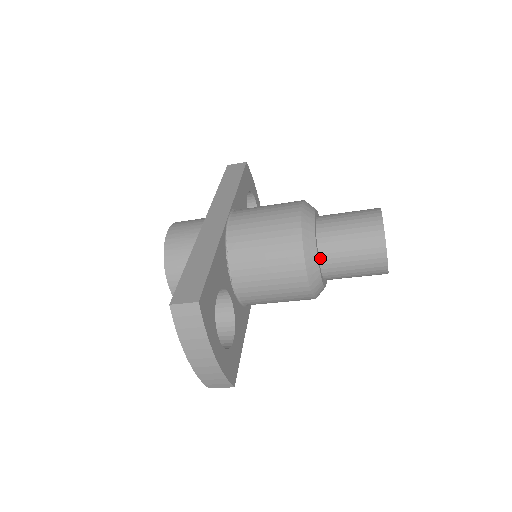
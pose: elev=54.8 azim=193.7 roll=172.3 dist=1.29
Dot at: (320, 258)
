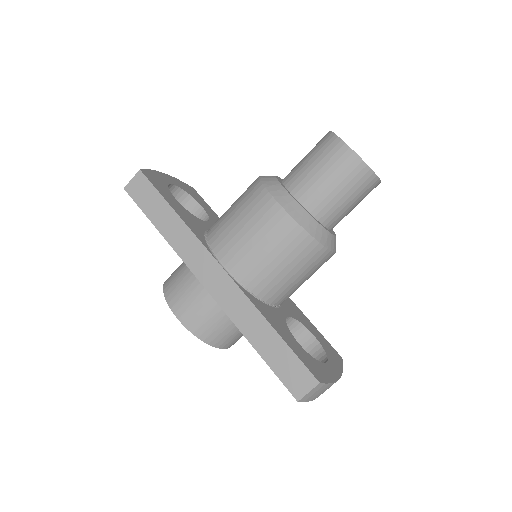
Dot at: (327, 227)
